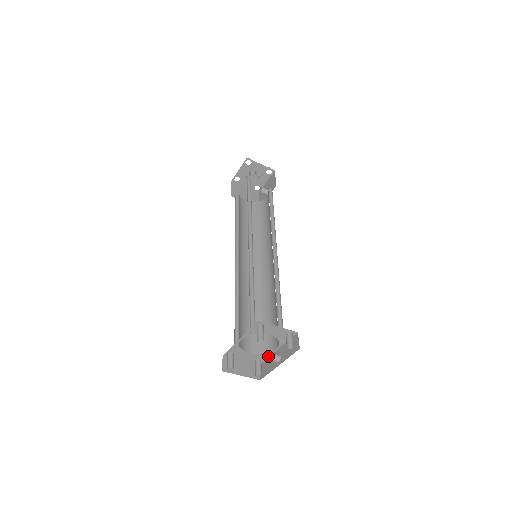
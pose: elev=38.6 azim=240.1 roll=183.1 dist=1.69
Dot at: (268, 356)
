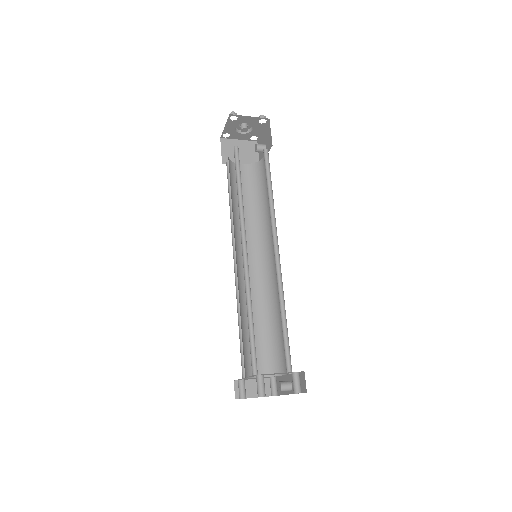
Dot at: (278, 386)
